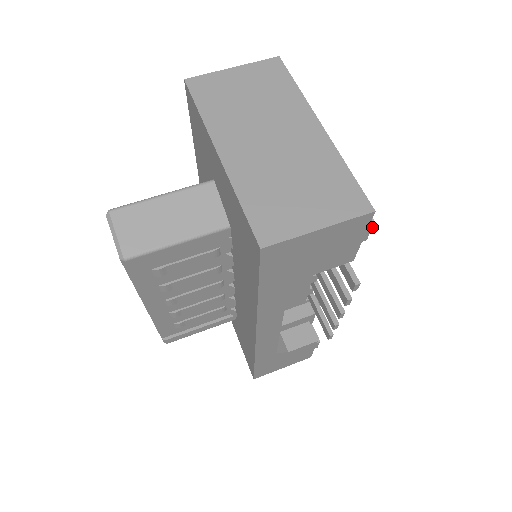
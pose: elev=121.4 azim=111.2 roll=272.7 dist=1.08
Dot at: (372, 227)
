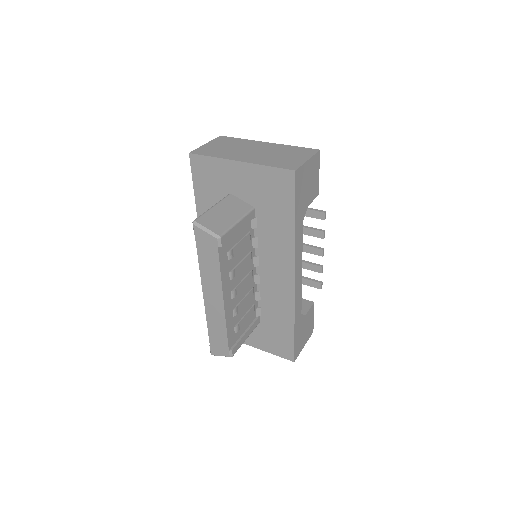
Dot at: (319, 167)
